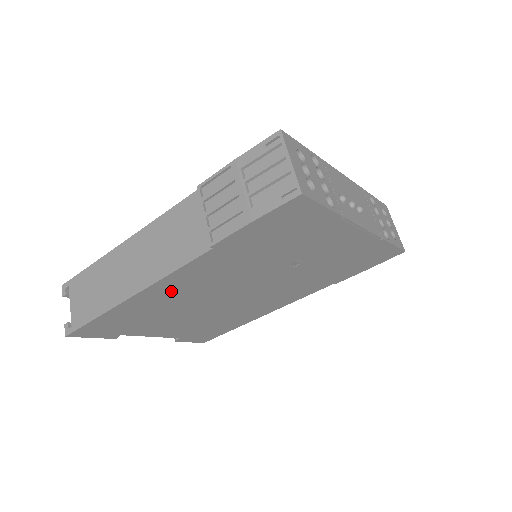
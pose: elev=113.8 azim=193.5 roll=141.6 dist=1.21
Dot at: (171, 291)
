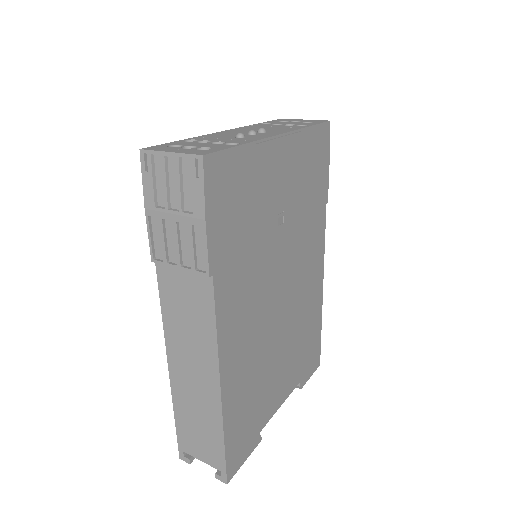
Dot at: (238, 349)
